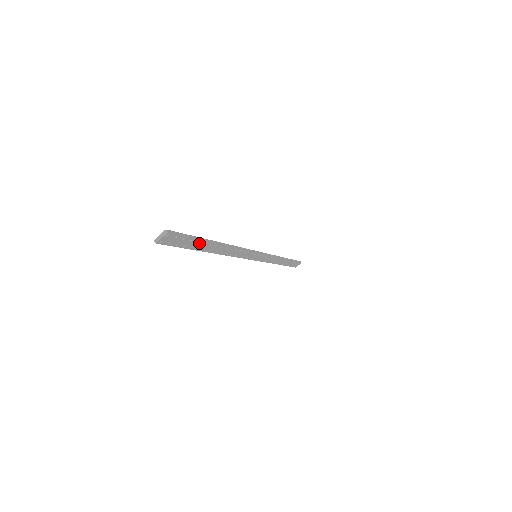
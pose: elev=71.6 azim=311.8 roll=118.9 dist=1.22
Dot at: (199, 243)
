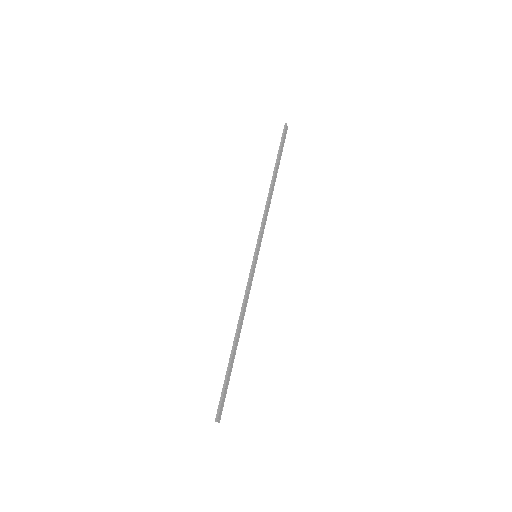
Dot at: (229, 373)
